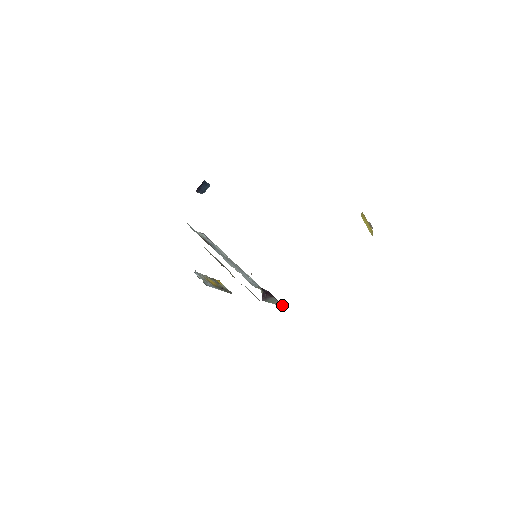
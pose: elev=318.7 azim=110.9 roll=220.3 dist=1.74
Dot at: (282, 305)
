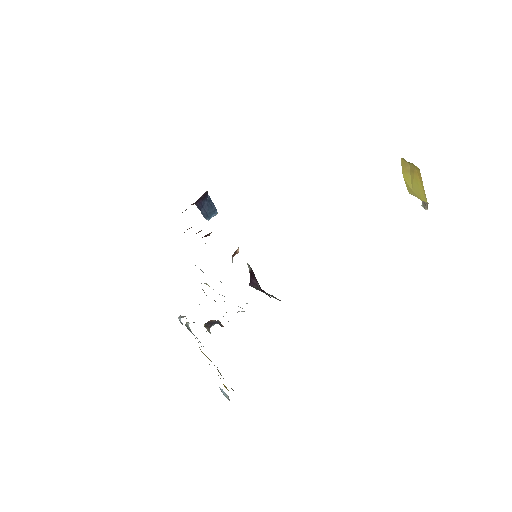
Dot at: occluded
